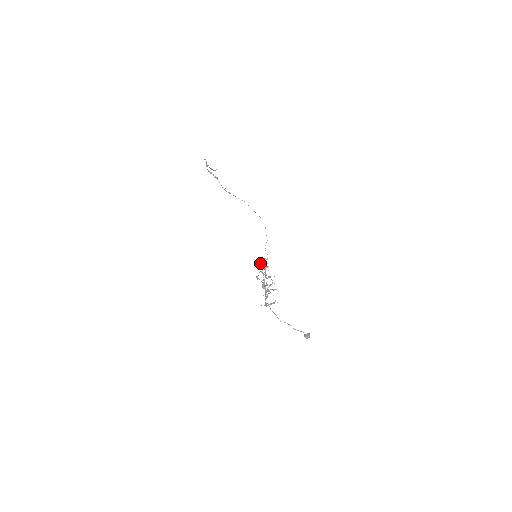
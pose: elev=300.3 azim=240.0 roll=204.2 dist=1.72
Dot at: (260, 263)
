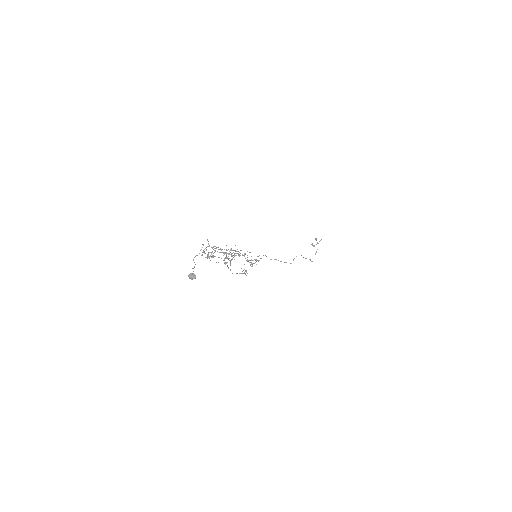
Dot at: occluded
